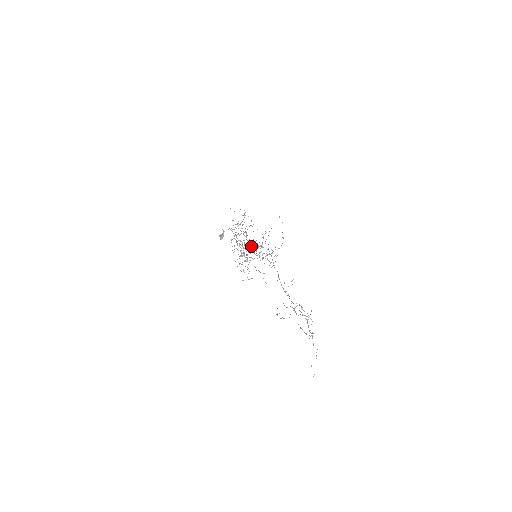
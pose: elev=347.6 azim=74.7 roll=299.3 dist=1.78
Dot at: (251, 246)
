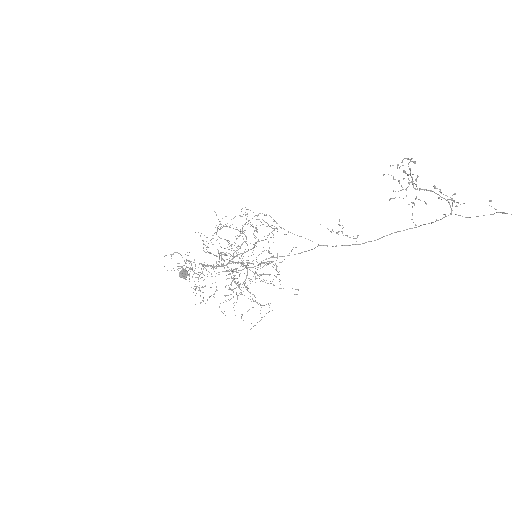
Dot at: (239, 246)
